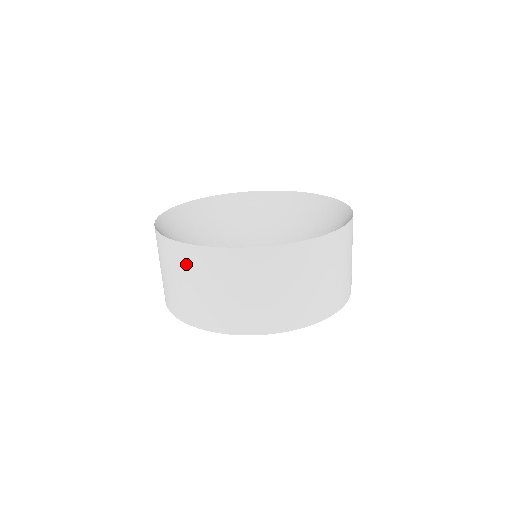
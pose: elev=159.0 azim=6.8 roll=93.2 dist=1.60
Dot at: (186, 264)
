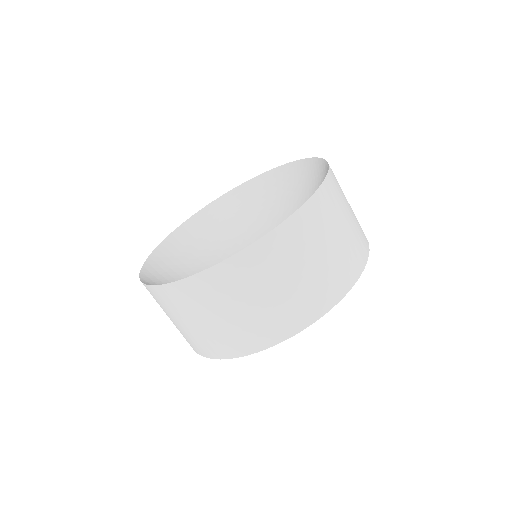
Dot at: occluded
